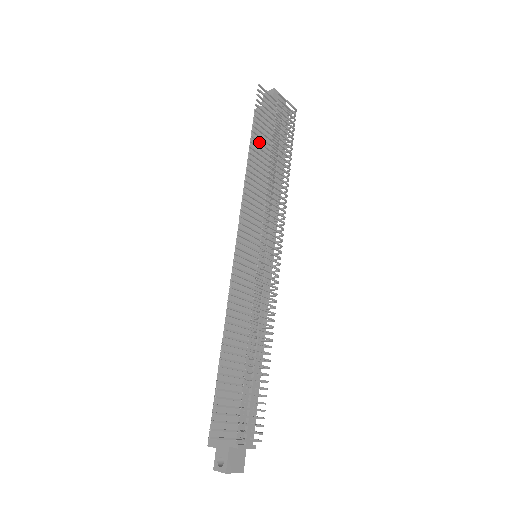
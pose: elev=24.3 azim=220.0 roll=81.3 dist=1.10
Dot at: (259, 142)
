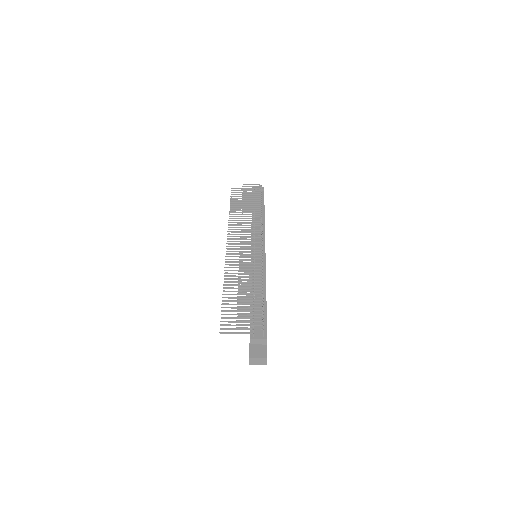
Dot at: (237, 208)
